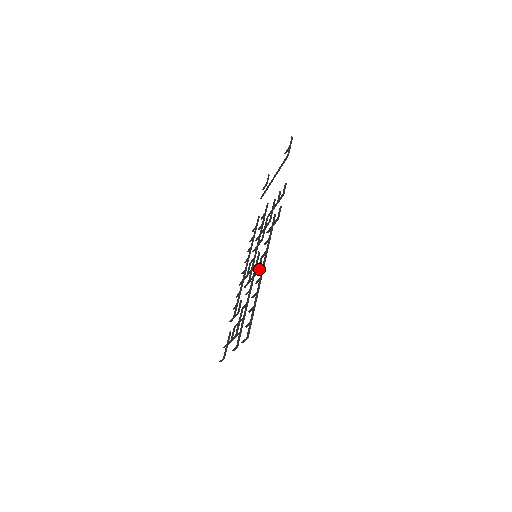
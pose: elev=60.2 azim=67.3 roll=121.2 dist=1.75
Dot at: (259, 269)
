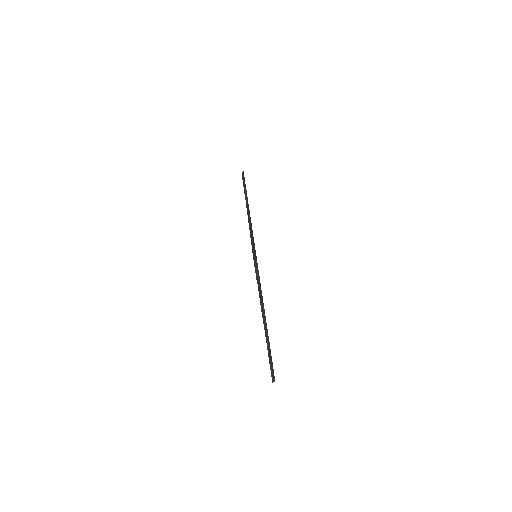
Dot at: occluded
